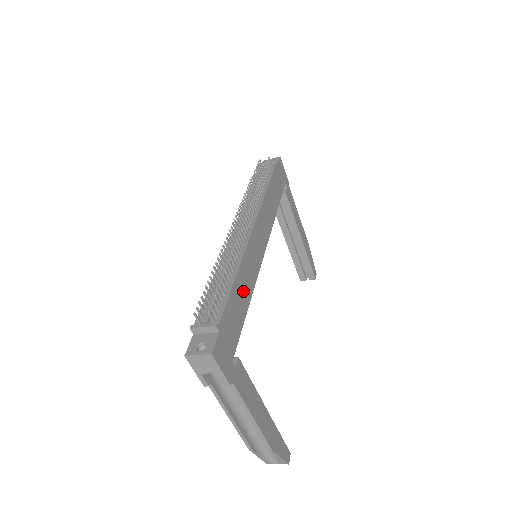
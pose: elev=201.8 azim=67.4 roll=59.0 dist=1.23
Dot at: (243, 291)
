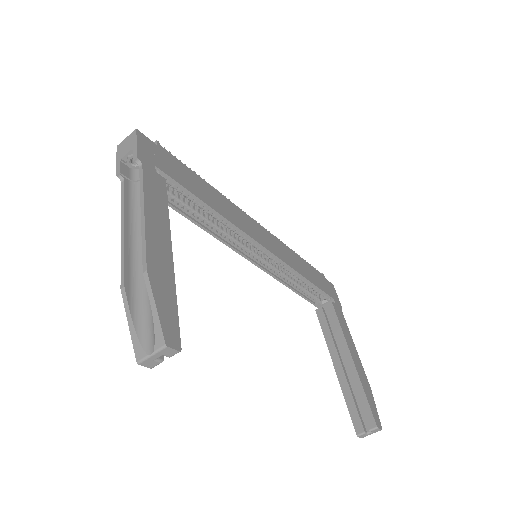
Dot at: (209, 196)
